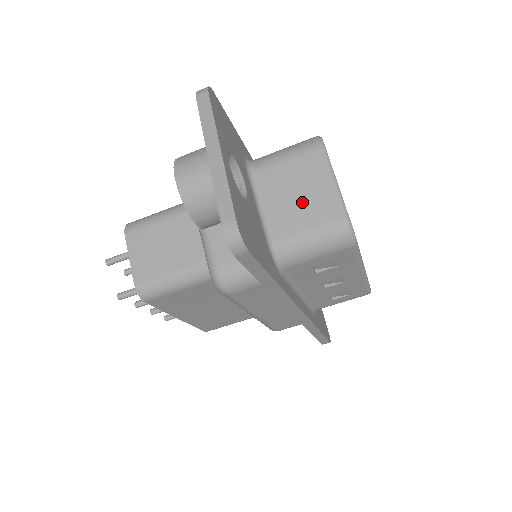
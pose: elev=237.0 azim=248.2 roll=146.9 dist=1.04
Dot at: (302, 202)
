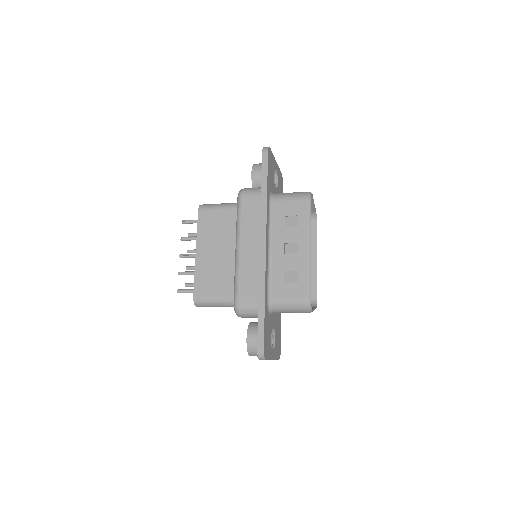
Dot at: occluded
